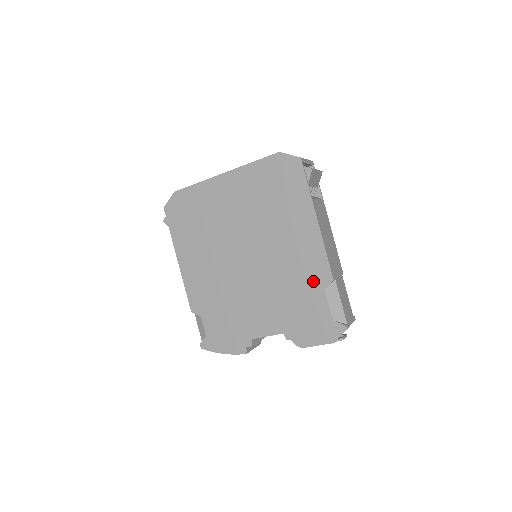
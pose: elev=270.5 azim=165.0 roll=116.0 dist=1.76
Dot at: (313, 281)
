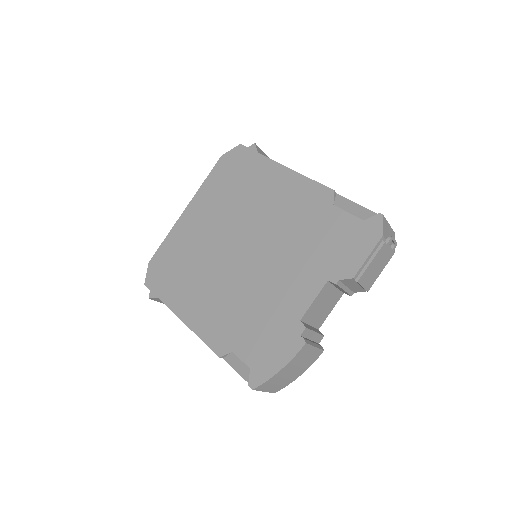
Dot at: (317, 209)
